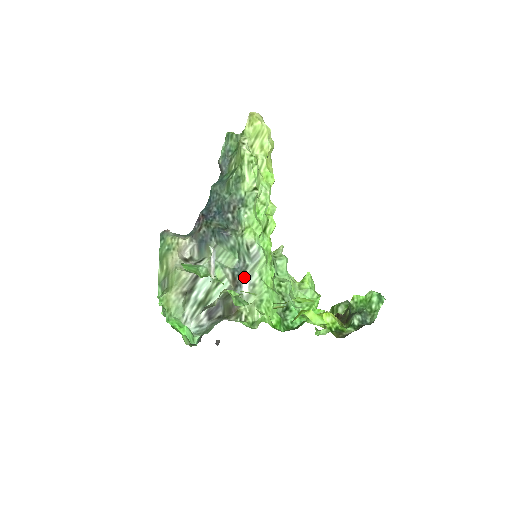
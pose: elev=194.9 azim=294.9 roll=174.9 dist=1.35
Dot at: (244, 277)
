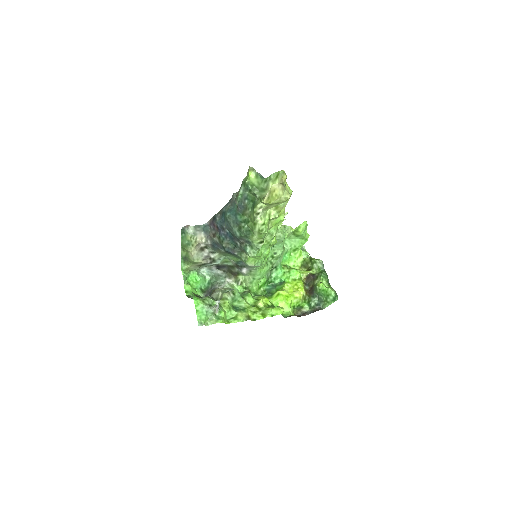
Dot at: (244, 268)
